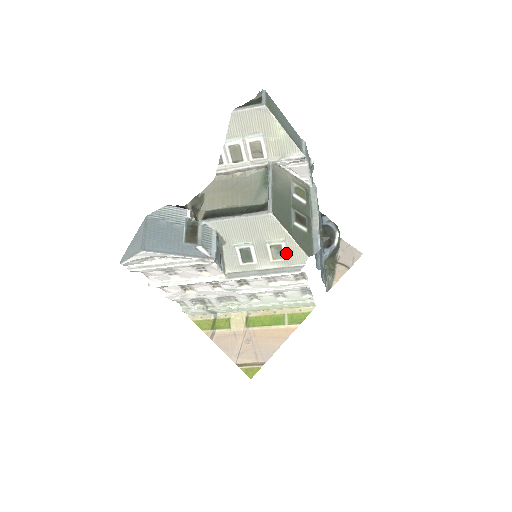
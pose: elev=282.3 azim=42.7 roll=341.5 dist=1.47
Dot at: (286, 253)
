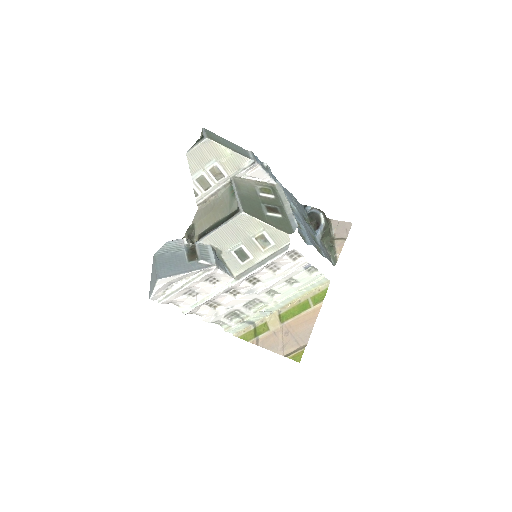
Dot at: (271, 239)
